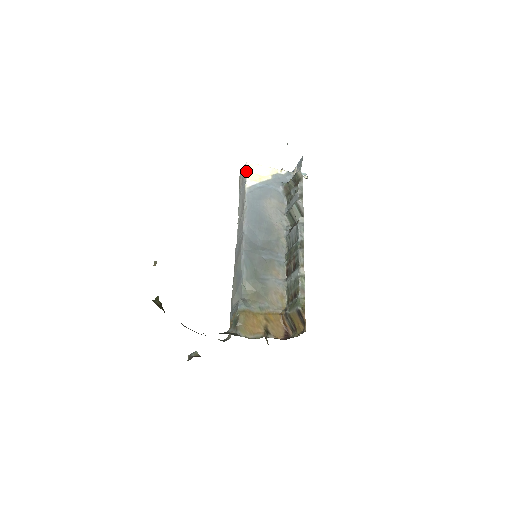
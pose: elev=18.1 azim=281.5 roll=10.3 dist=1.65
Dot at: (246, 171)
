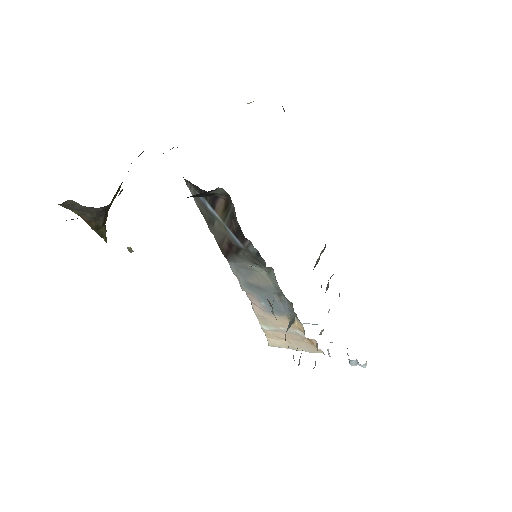
Dot at: occluded
